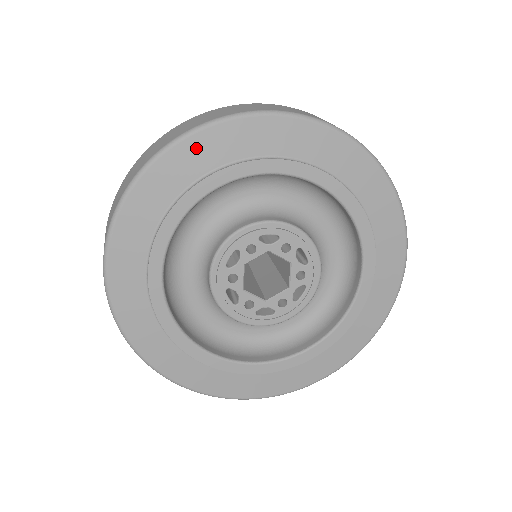
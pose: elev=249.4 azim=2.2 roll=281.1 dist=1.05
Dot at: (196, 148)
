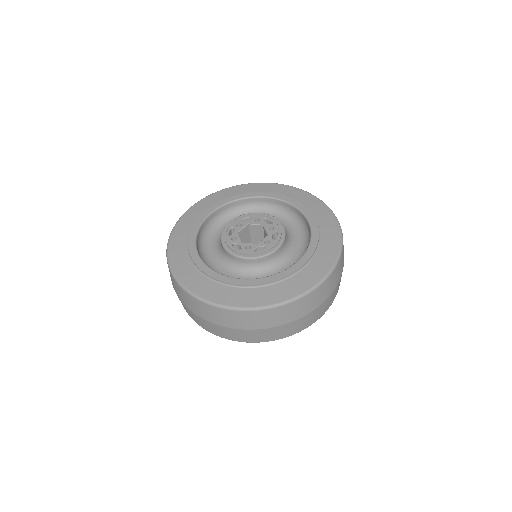
Dot at: (271, 187)
